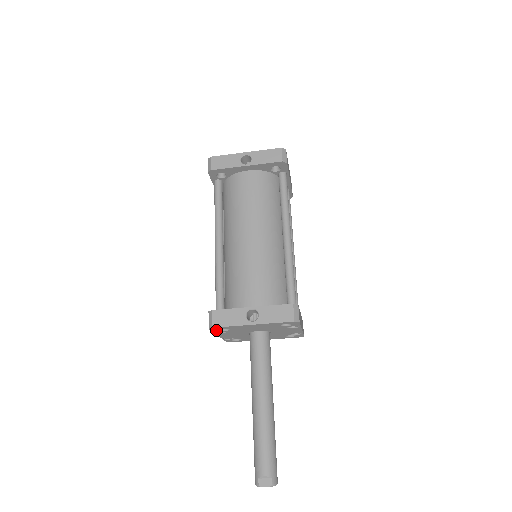
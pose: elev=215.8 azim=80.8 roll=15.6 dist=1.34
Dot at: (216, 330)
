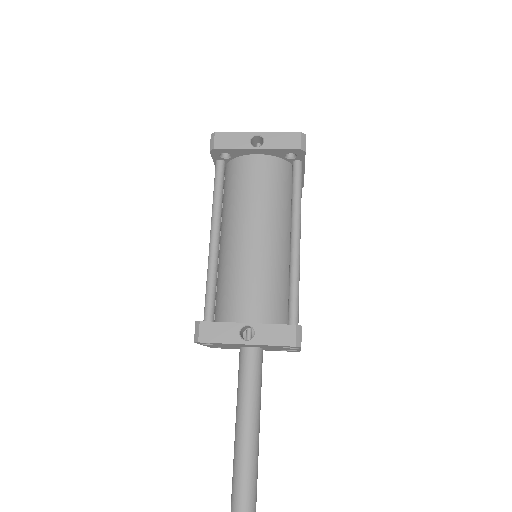
Dot at: (202, 343)
